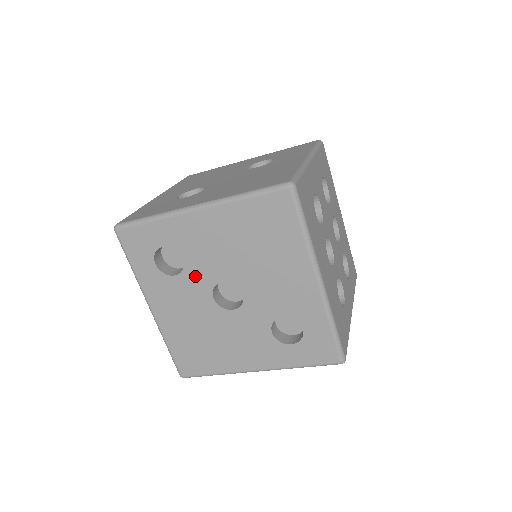
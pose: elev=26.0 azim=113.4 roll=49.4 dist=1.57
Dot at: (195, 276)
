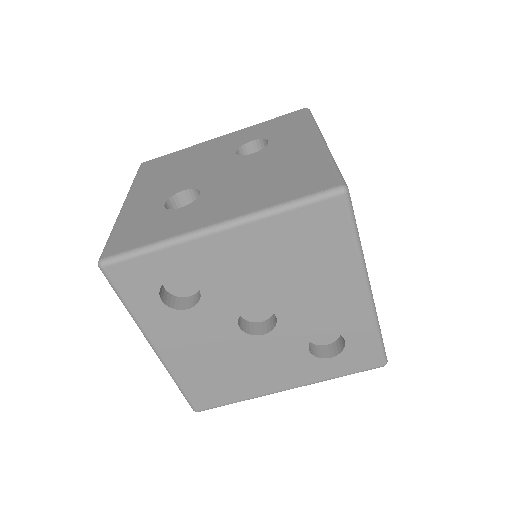
Dot at: (215, 306)
